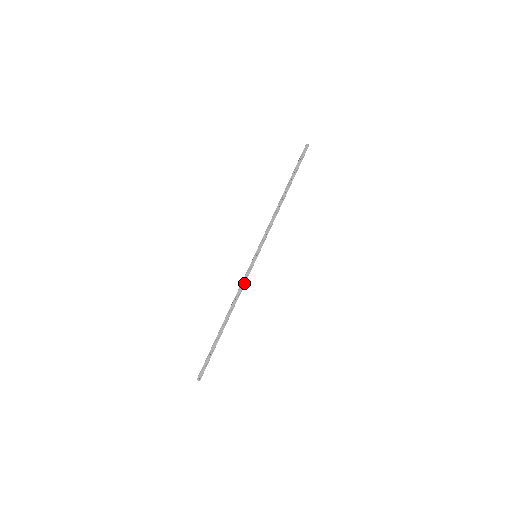
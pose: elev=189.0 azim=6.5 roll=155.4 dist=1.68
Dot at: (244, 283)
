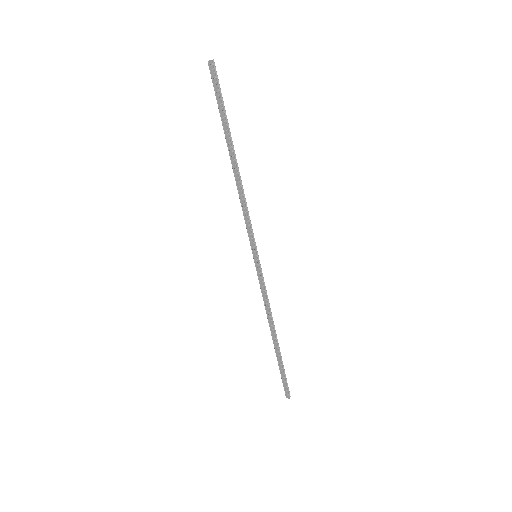
Dot at: (264, 293)
